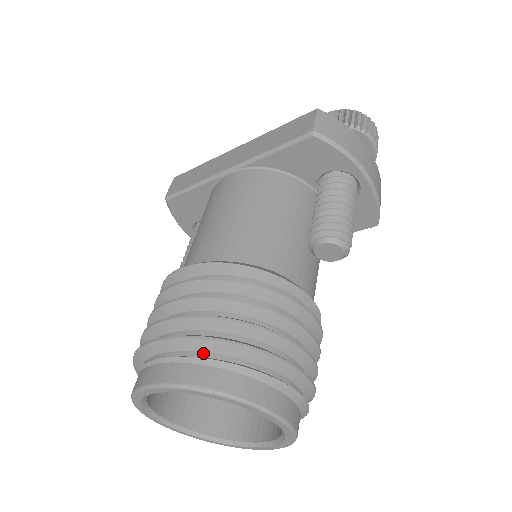
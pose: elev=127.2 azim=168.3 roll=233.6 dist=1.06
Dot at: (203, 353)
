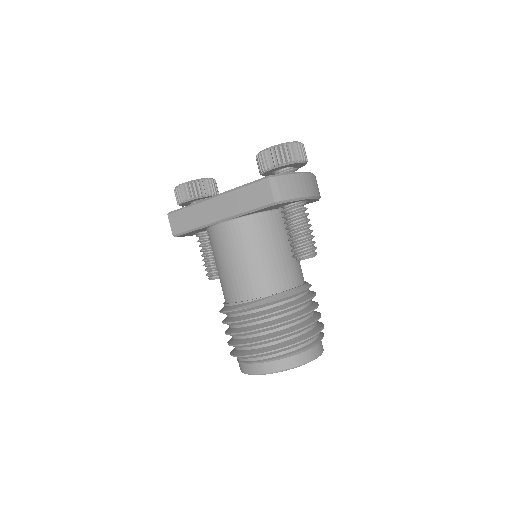
Dot at: (275, 354)
